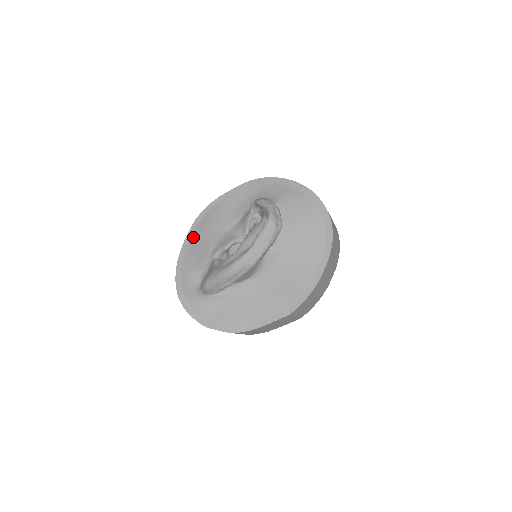
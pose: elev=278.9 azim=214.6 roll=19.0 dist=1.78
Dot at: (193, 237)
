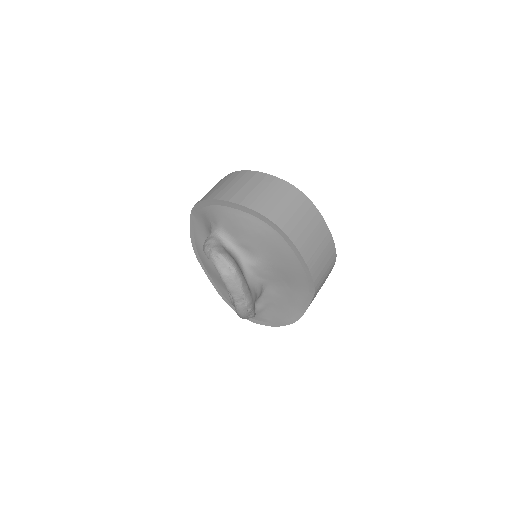
Dot at: (209, 273)
